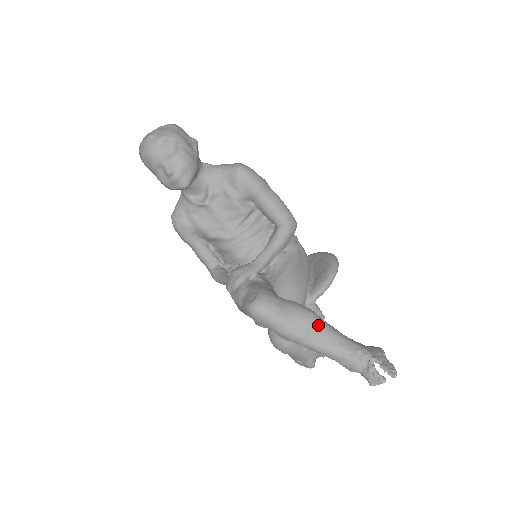
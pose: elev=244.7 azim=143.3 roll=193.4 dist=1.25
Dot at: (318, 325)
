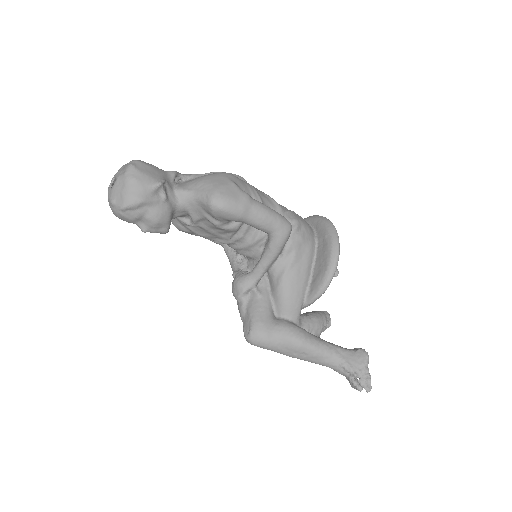
Dot at: (305, 350)
